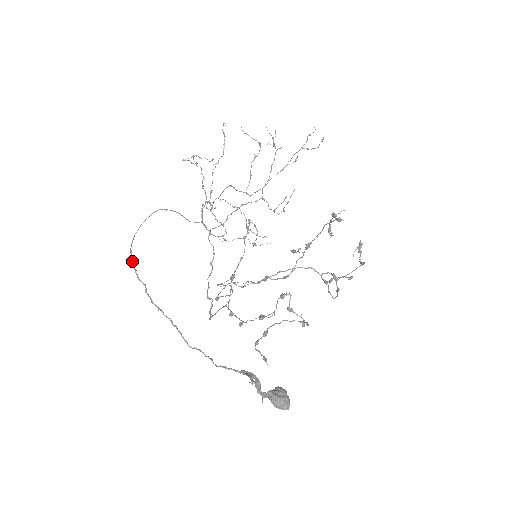
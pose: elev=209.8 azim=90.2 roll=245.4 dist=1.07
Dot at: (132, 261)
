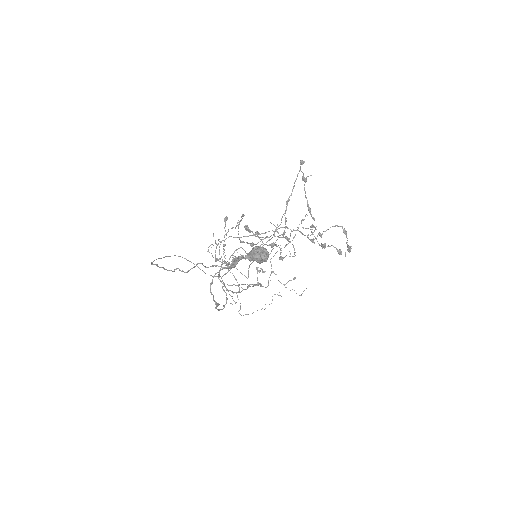
Dot at: occluded
